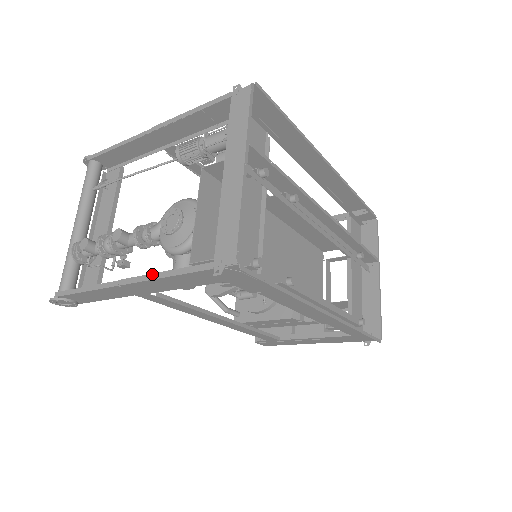
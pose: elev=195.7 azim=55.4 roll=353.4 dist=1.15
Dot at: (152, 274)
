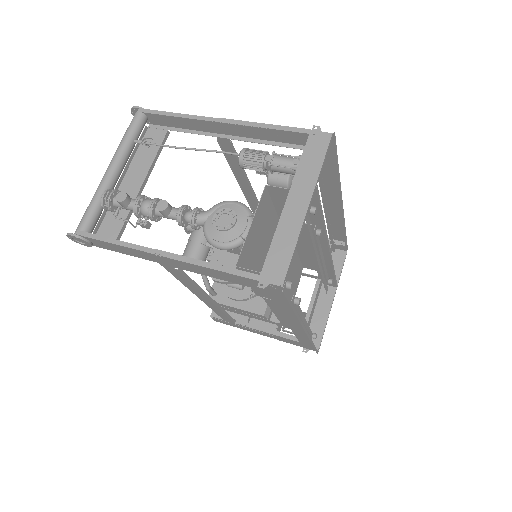
Dot at: (195, 259)
